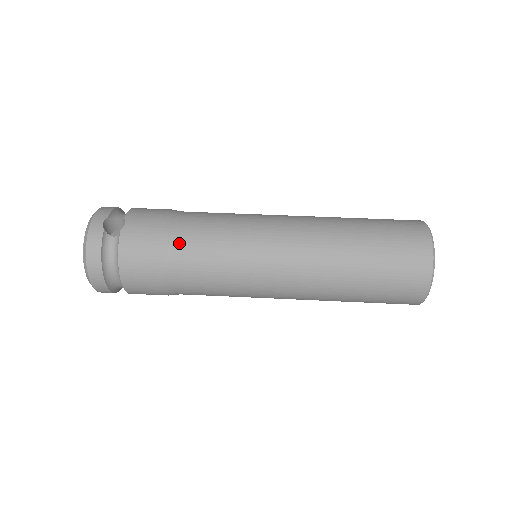
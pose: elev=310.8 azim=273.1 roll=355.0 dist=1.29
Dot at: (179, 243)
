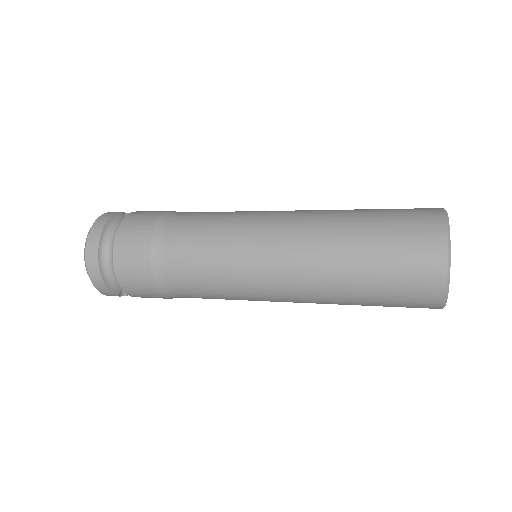
Dot at: (182, 214)
